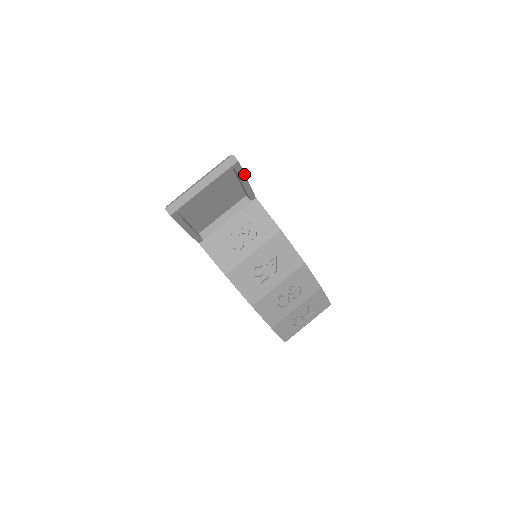
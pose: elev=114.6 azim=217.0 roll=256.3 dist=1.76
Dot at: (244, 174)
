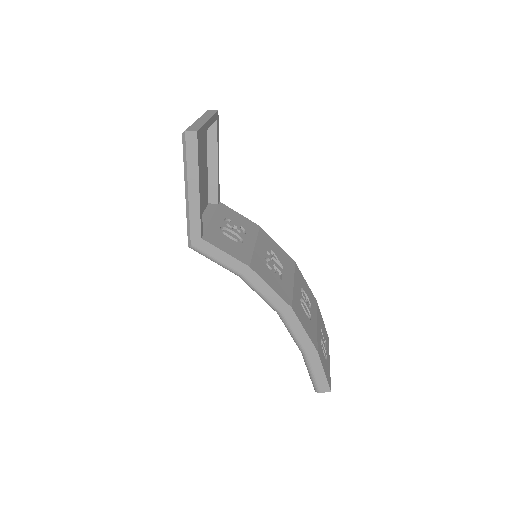
Dot at: (218, 142)
